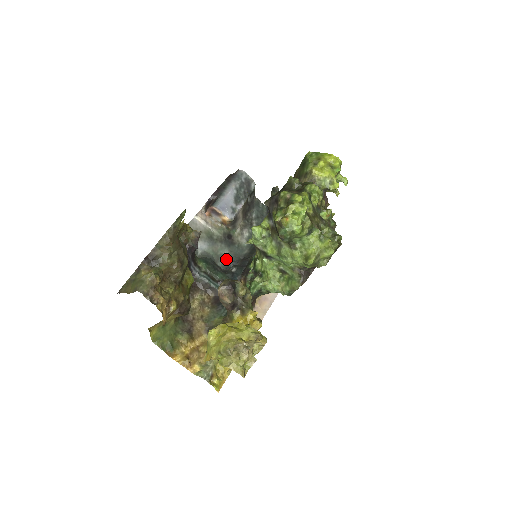
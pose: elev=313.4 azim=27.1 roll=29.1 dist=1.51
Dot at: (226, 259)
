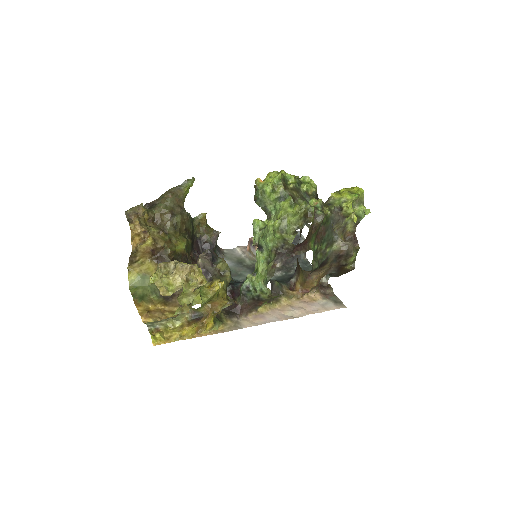
Dot at: (243, 278)
